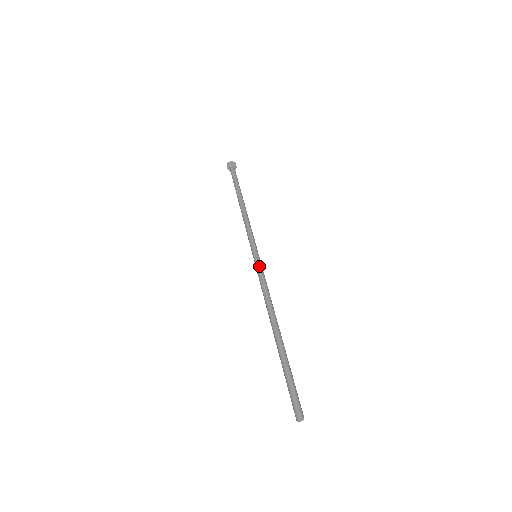
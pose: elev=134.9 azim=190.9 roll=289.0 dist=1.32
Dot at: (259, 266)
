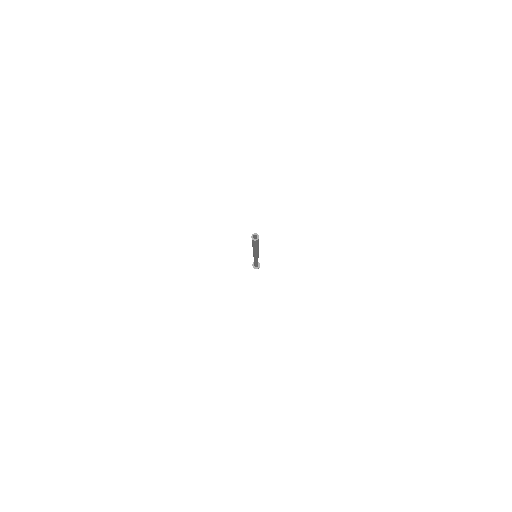
Dot at: occluded
